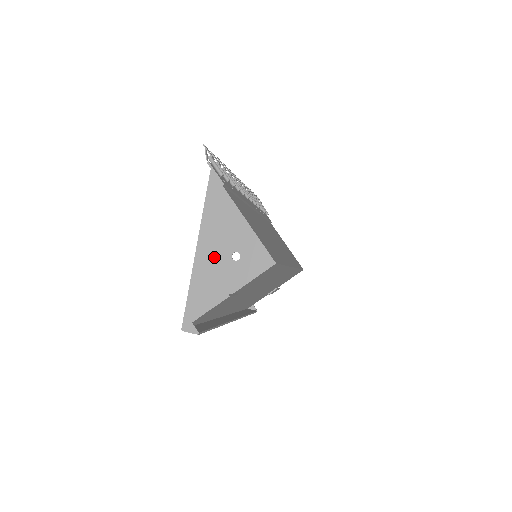
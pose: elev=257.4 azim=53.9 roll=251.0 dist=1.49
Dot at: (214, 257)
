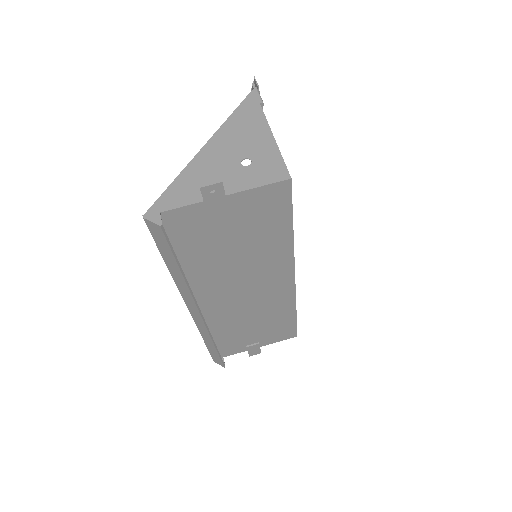
Dot at: (220, 157)
